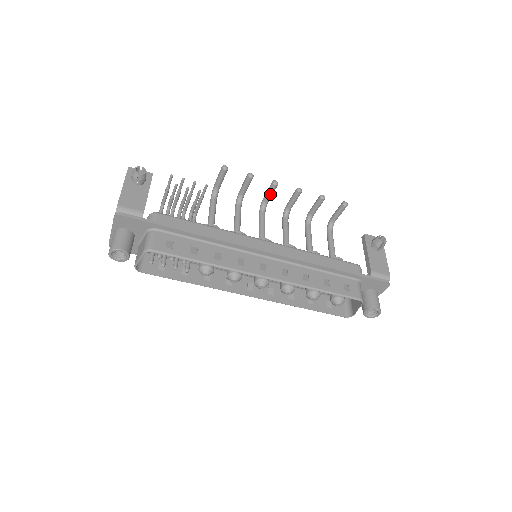
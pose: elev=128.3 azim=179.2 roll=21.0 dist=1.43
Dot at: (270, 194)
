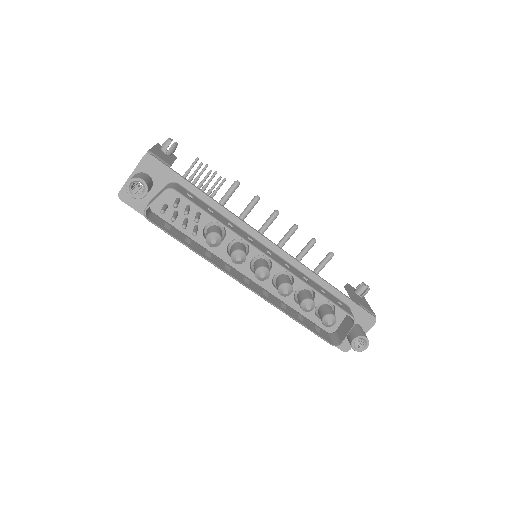
Dot at: (269, 223)
